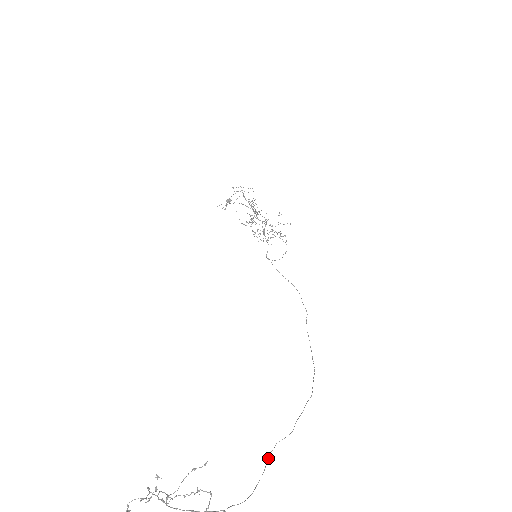
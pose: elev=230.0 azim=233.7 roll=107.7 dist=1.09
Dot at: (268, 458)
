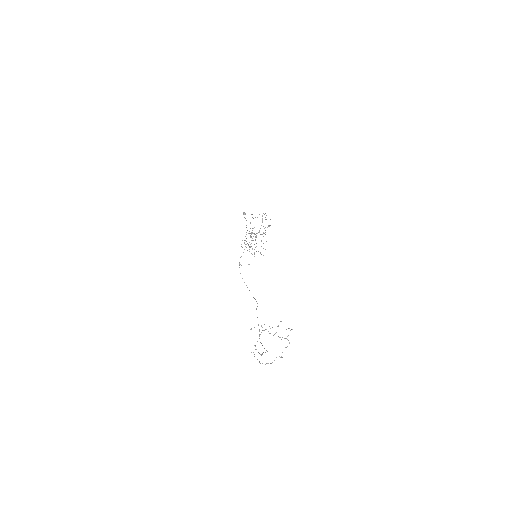
Dot at: (261, 355)
